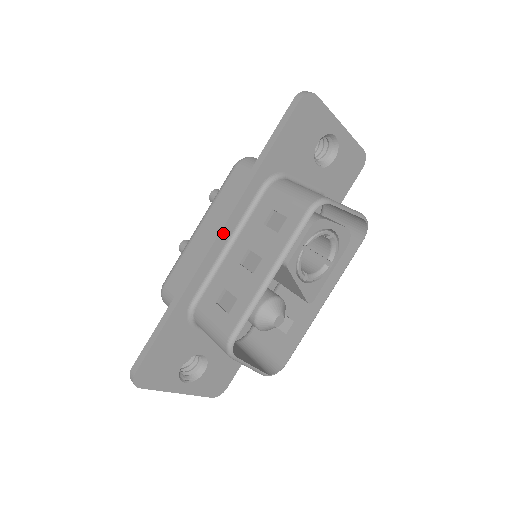
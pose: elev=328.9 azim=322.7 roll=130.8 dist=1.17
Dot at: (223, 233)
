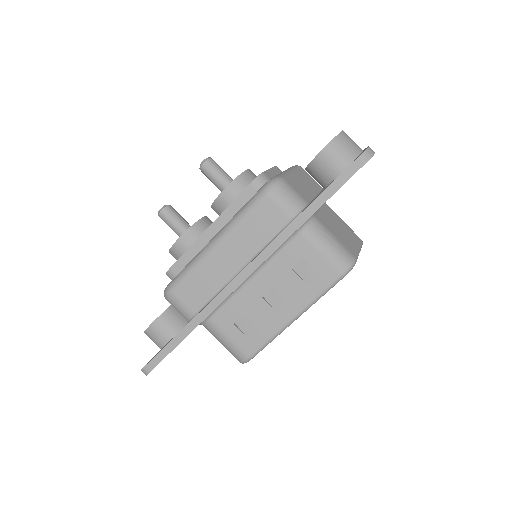
Dot at: occluded
